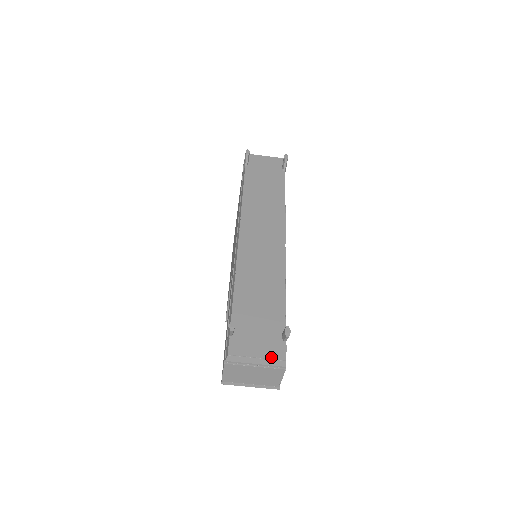
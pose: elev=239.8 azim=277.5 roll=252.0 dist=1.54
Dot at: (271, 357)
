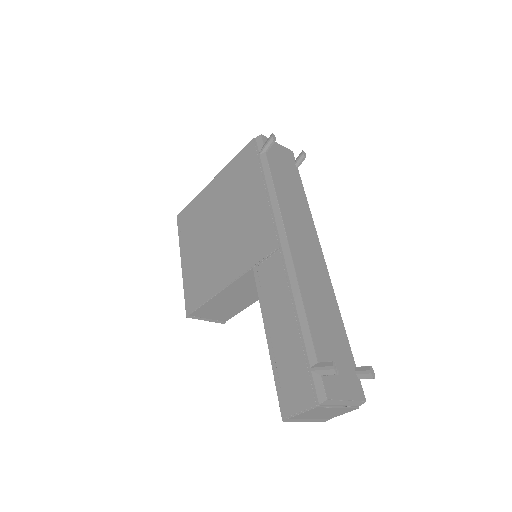
Dot at: (357, 398)
